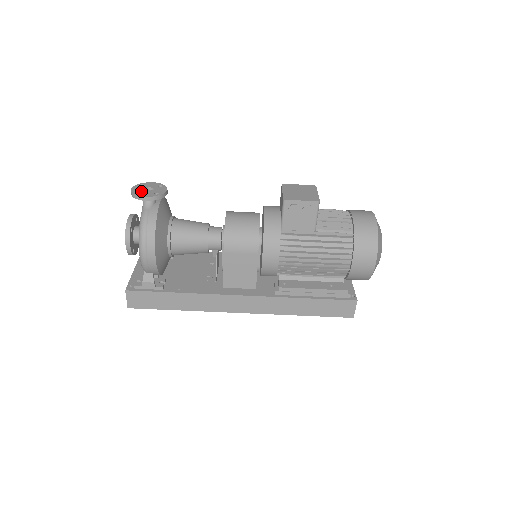
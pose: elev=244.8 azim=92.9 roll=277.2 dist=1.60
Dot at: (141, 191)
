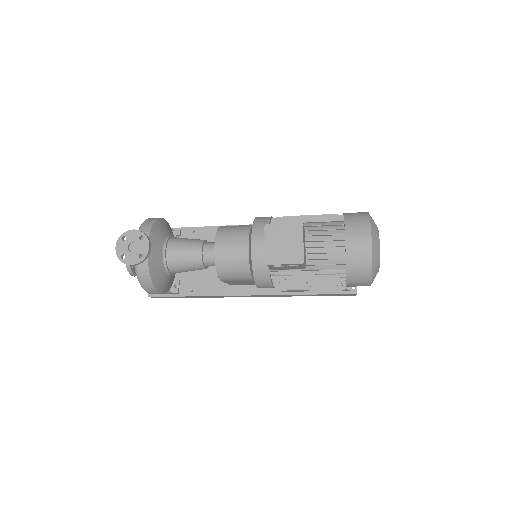
Dot at: (125, 253)
